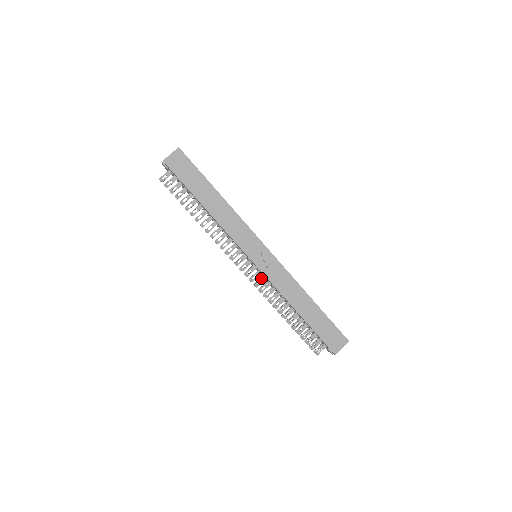
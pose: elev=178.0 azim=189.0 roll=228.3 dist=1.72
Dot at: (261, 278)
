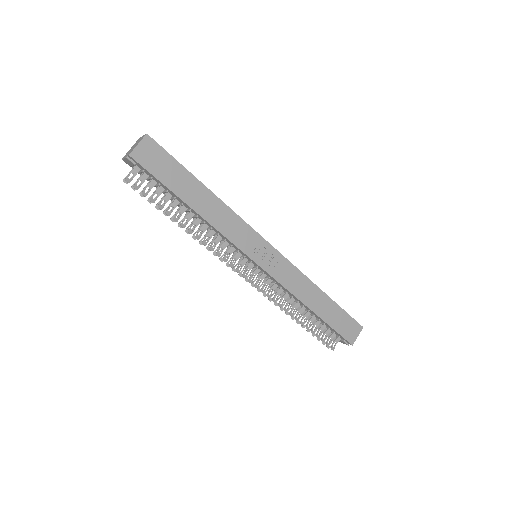
Dot at: (266, 281)
